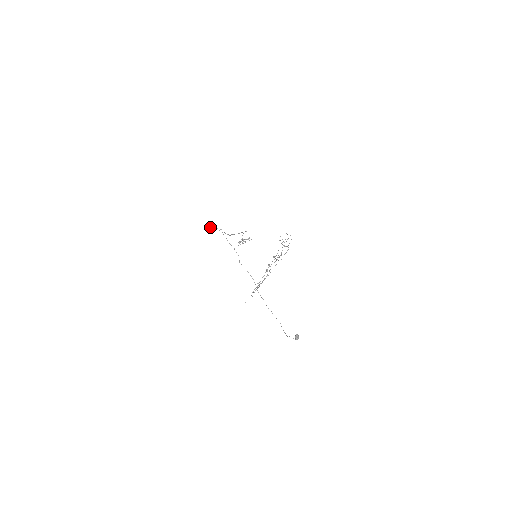
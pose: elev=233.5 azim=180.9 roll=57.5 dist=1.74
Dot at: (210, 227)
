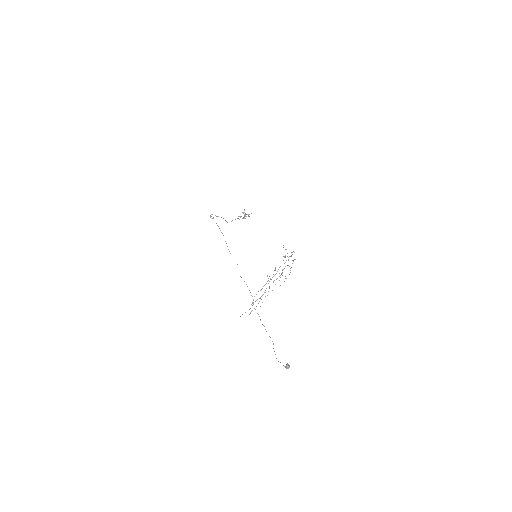
Dot at: (211, 214)
